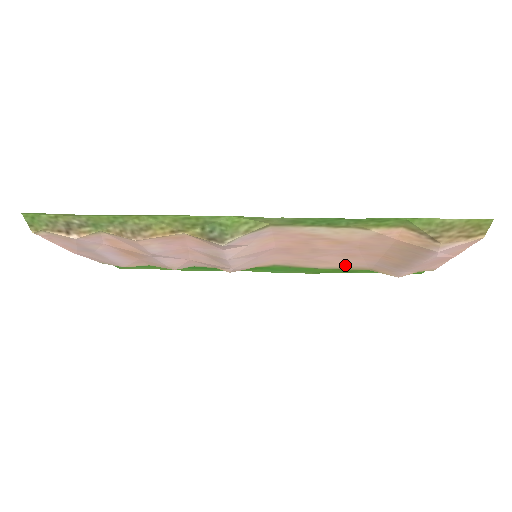
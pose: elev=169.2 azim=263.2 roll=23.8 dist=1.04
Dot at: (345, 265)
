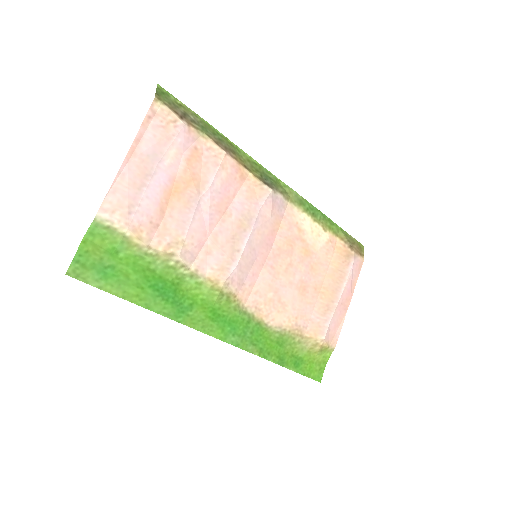
Dot at: (292, 320)
